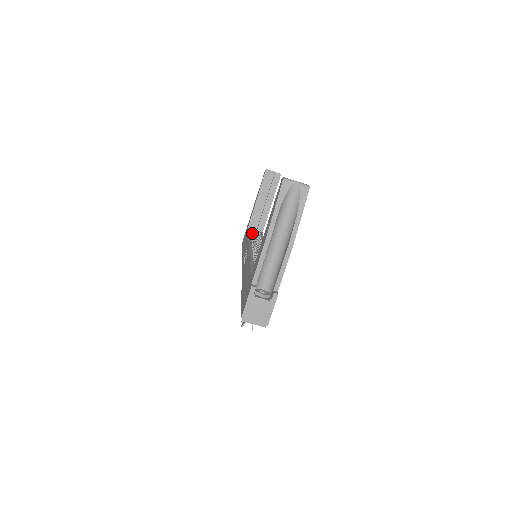
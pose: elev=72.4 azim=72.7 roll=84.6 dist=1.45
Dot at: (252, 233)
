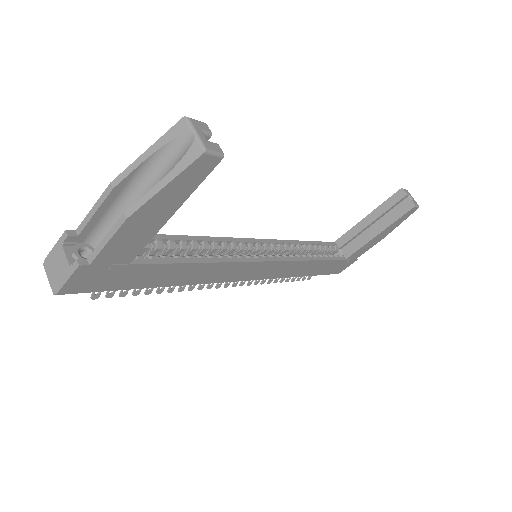
Dot at: (326, 247)
